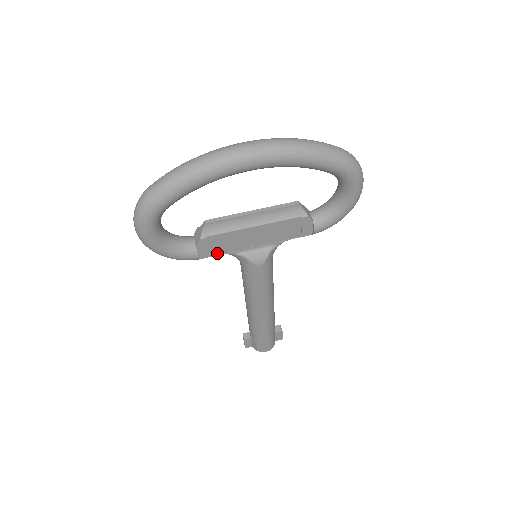
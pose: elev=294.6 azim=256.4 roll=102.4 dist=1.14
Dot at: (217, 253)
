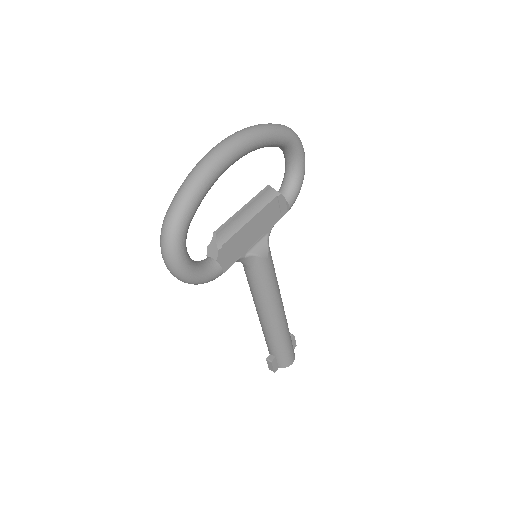
Dot at: (232, 262)
